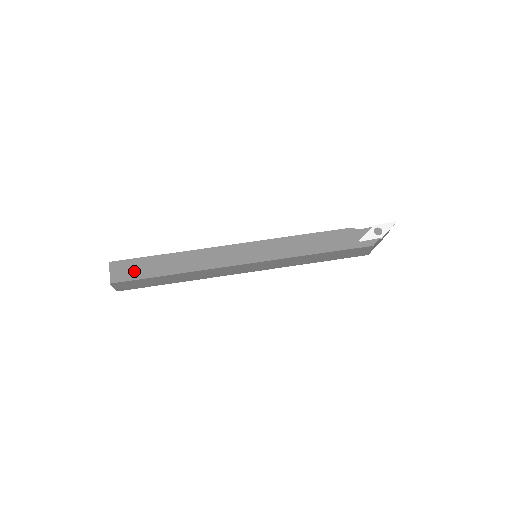
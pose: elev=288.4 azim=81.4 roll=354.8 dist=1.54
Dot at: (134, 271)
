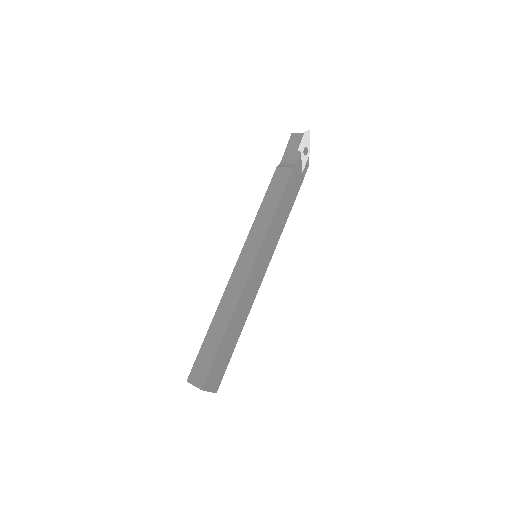
Dot at: (220, 369)
